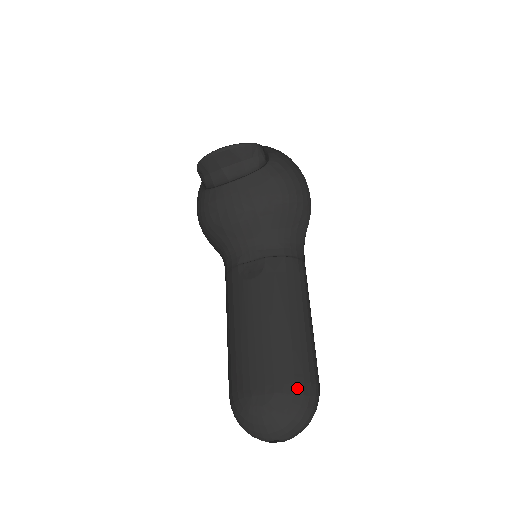
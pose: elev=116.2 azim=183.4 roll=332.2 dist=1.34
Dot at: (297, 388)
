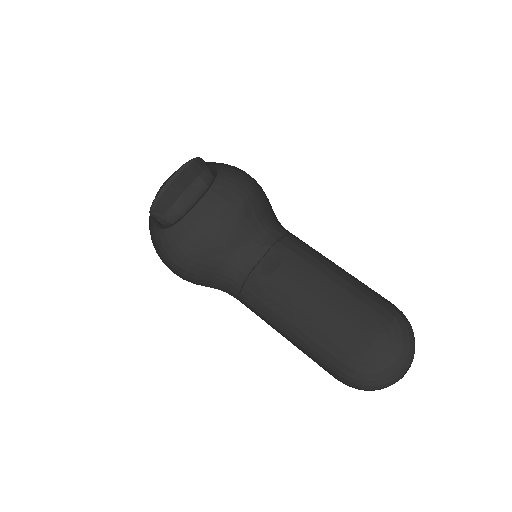
Dot at: (392, 313)
